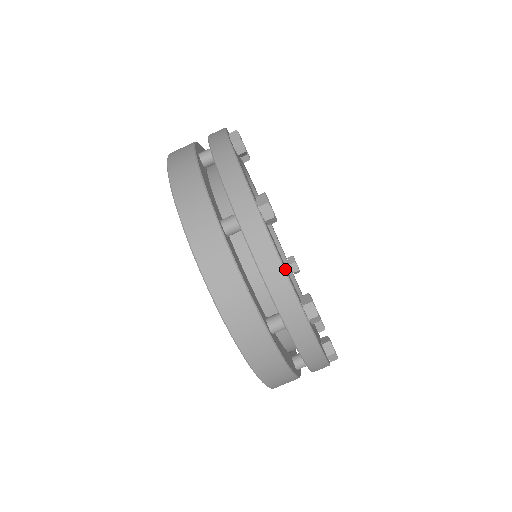
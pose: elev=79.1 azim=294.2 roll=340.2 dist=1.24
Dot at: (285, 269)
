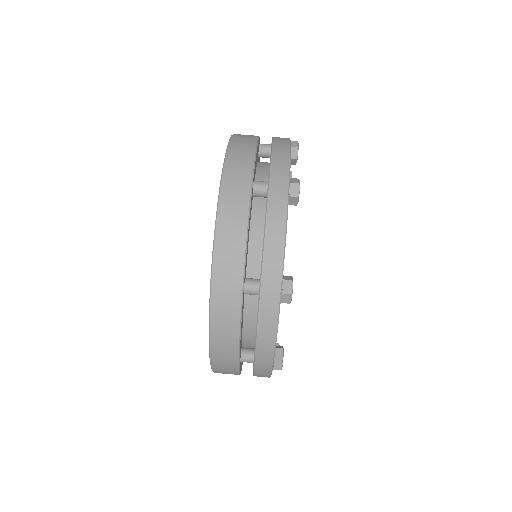
Dot at: occluded
